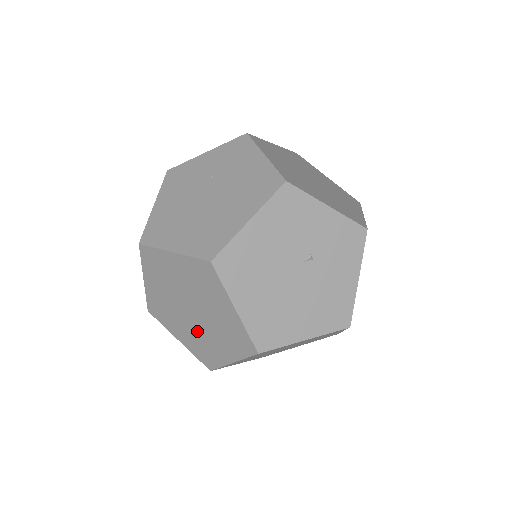
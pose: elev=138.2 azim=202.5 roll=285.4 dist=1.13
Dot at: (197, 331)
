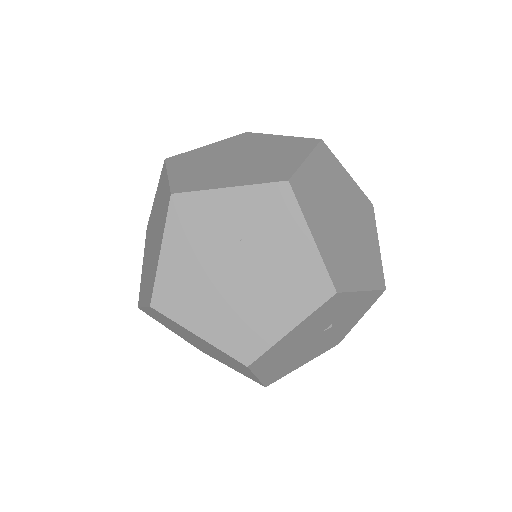
Dot at: (200, 347)
